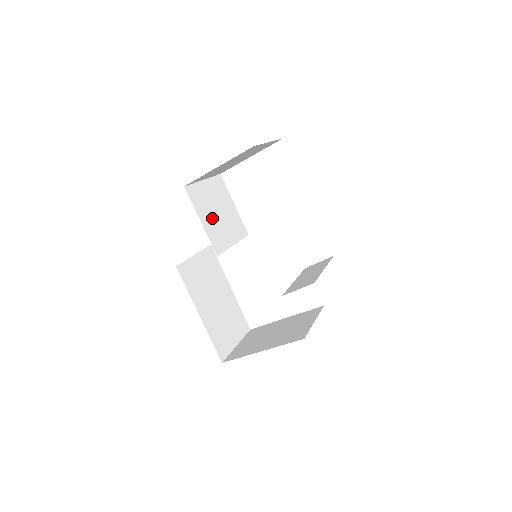
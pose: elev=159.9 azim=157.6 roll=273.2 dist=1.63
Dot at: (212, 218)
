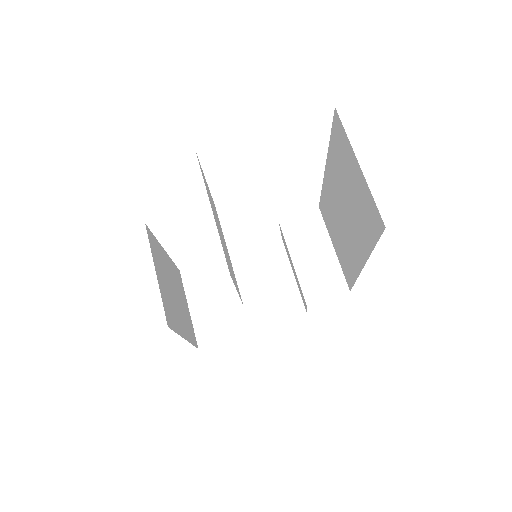
Dot at: occluded
